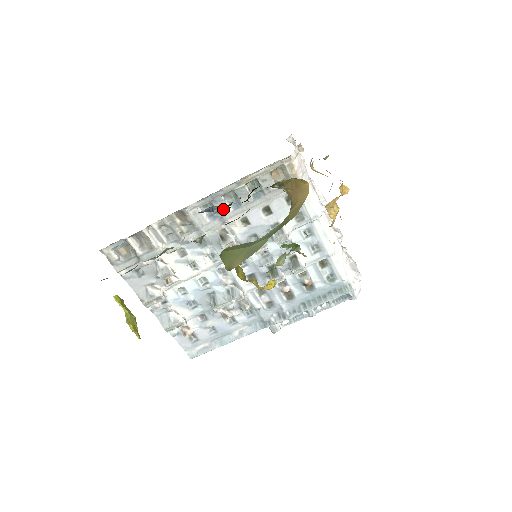
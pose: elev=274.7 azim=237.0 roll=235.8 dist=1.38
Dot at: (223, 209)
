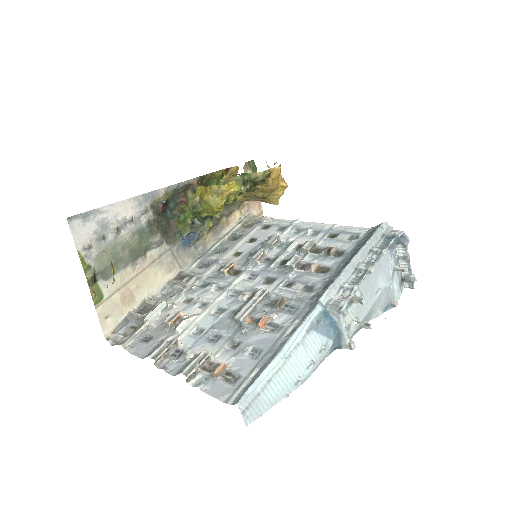
Dot at: (214, 257)
